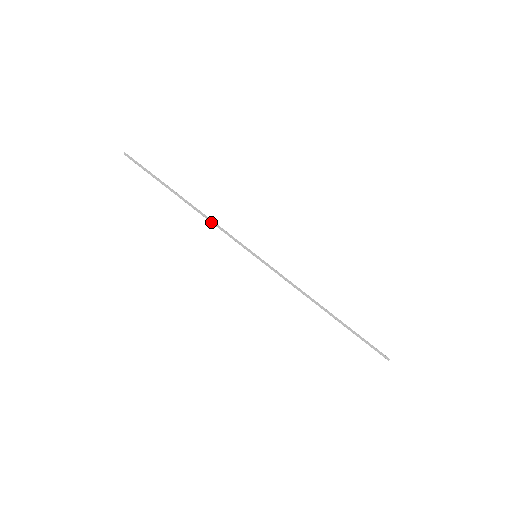
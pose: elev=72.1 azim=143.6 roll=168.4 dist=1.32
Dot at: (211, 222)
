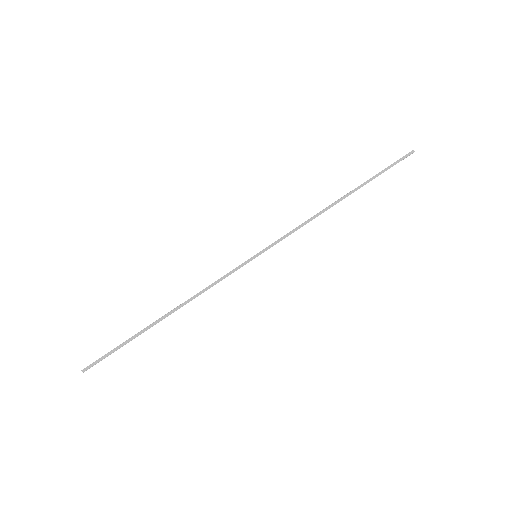
Dot at: occluded
